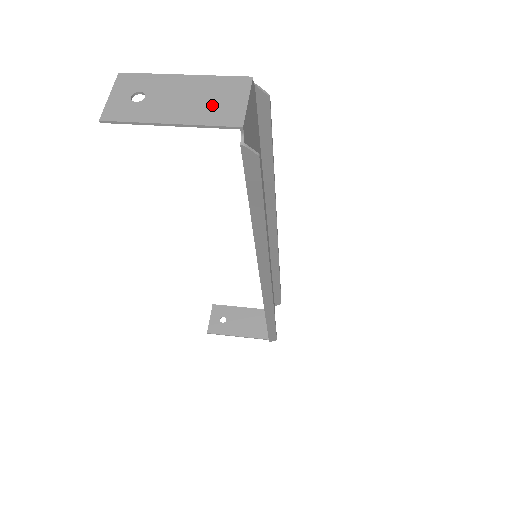
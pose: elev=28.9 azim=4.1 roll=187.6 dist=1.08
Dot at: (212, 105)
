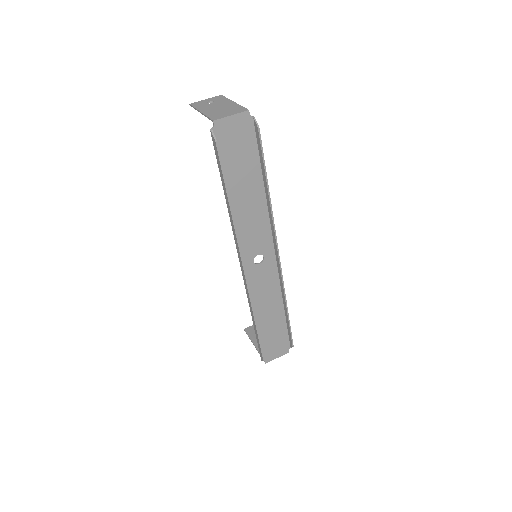
Dot at: (221, 112)
